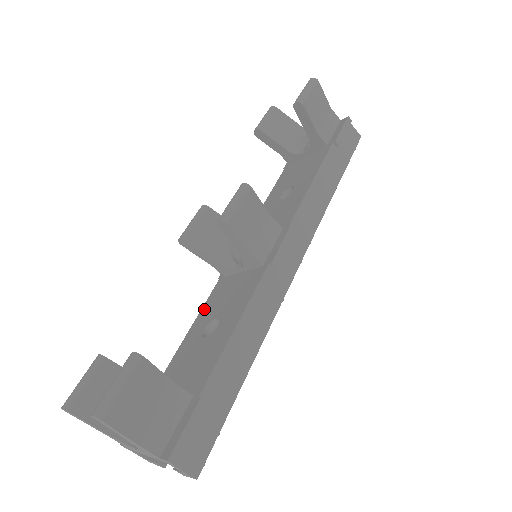
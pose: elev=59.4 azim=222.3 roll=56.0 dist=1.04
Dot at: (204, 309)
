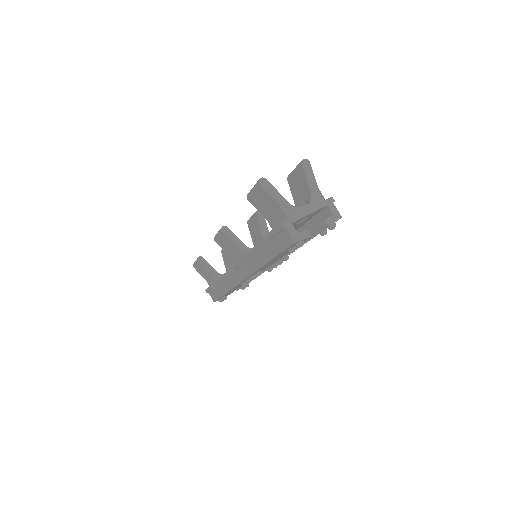
Dot at: occluded
